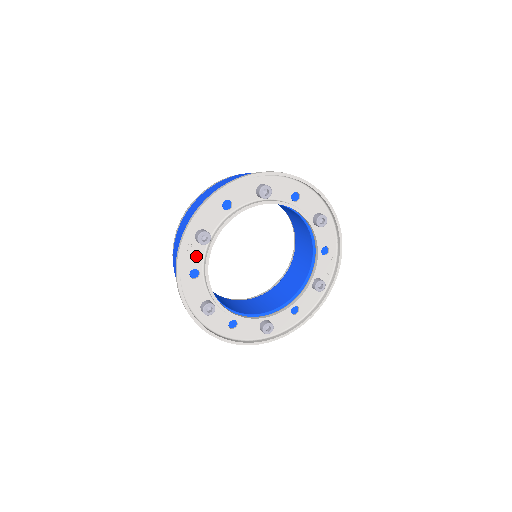
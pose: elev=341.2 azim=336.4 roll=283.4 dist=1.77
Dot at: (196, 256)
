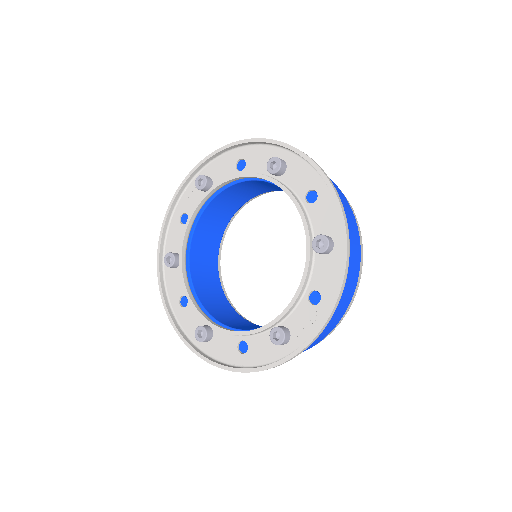
Dot at: (194, 201)
